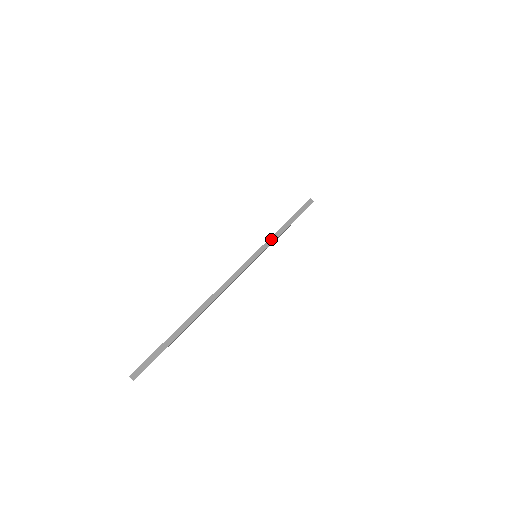
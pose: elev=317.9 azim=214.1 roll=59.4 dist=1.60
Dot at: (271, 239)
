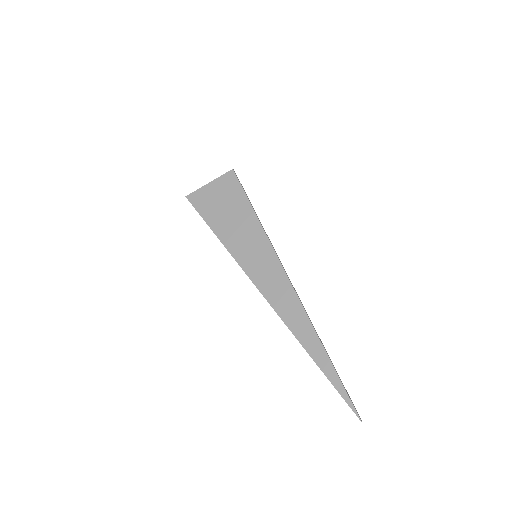
Dot at: (267, 235)
